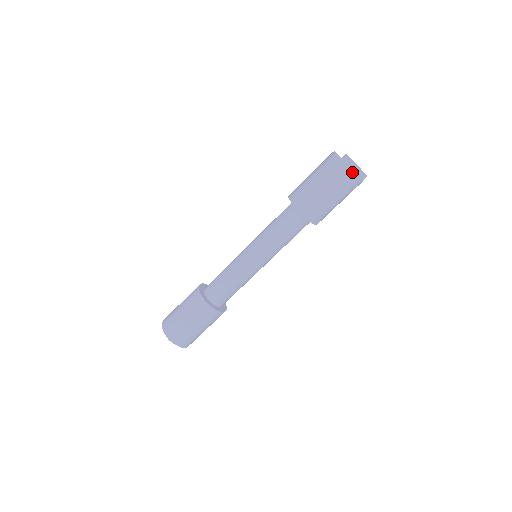
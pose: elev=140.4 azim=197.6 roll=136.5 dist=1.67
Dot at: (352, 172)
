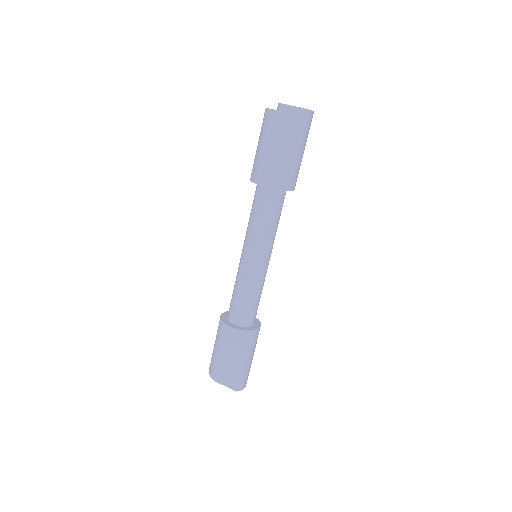
Dot at: (272, 111)
